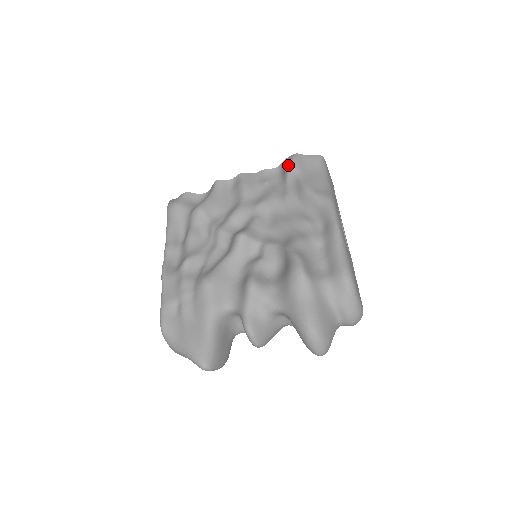
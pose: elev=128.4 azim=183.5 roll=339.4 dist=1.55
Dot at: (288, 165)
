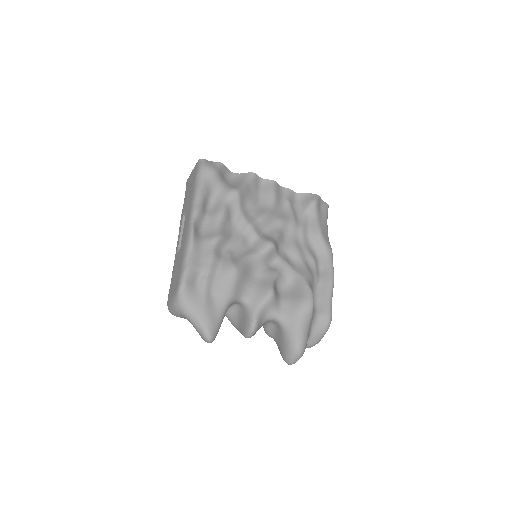
Dot at: (313, 202)
